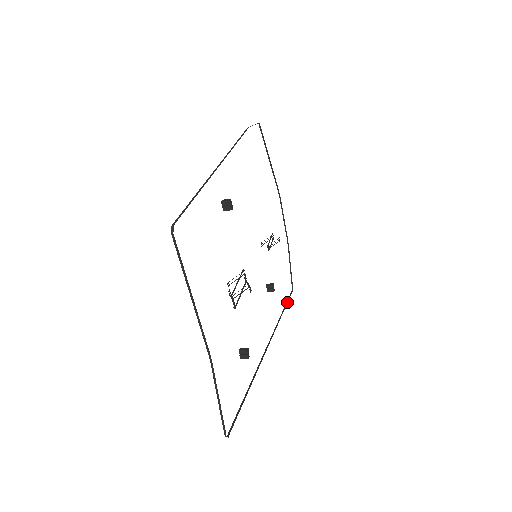
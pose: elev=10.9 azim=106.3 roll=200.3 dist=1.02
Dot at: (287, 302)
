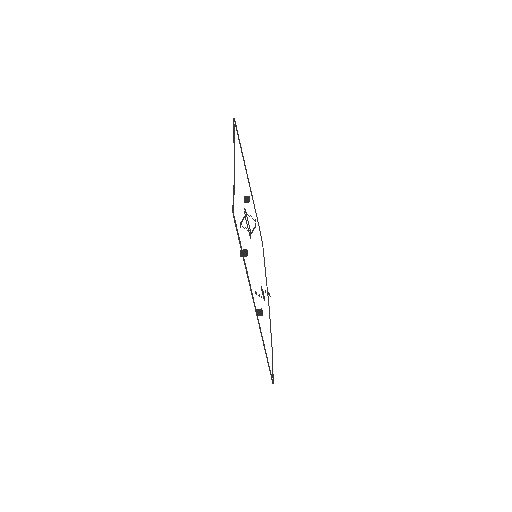
Dot at: (269, 366)
